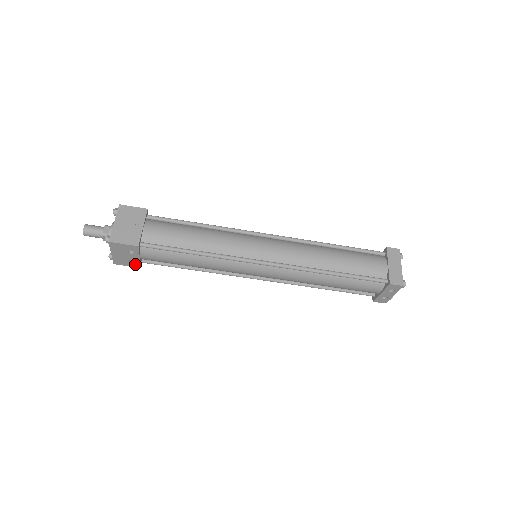
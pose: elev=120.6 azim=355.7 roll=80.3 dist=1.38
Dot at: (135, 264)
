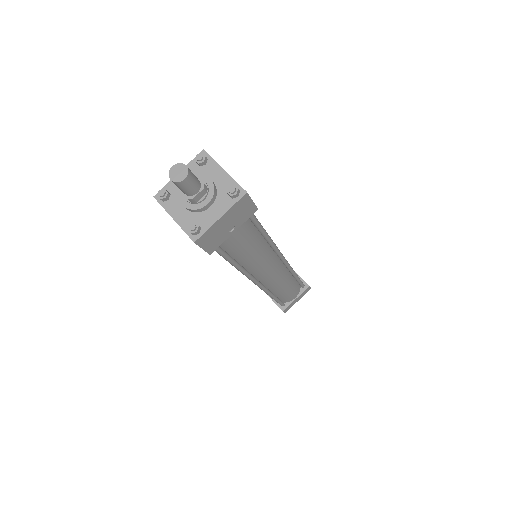
Dot at: occluded
